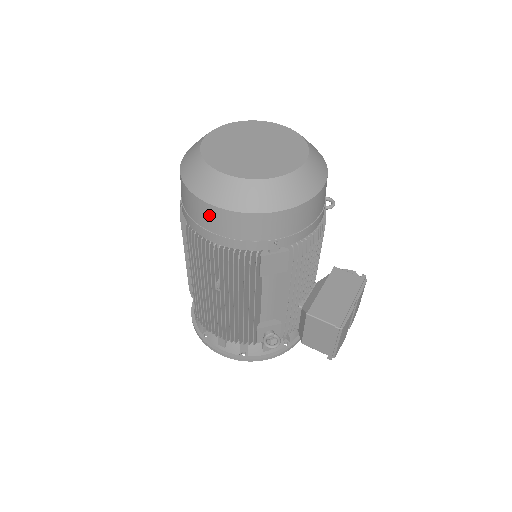
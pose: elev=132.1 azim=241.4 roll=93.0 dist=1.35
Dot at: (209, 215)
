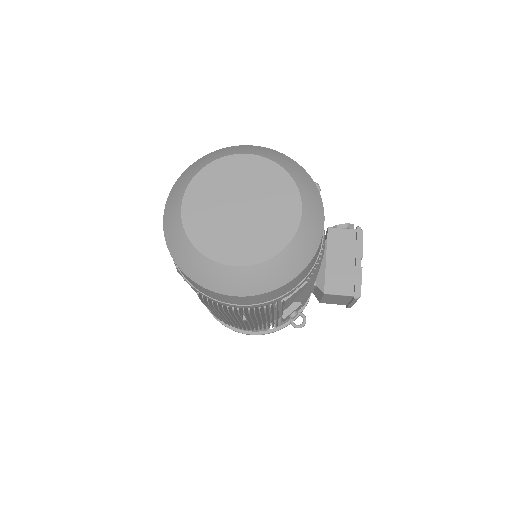
Dot at: (228, 299)
